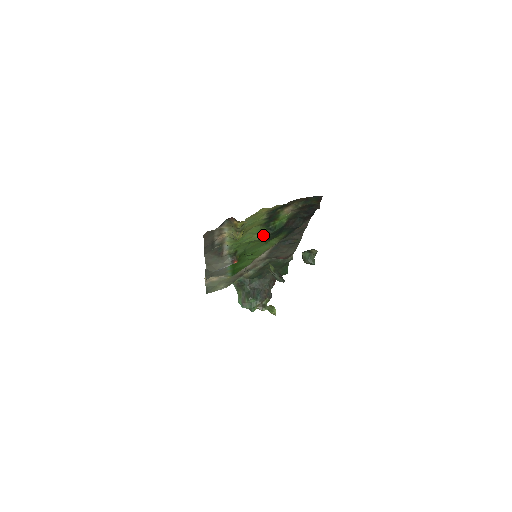
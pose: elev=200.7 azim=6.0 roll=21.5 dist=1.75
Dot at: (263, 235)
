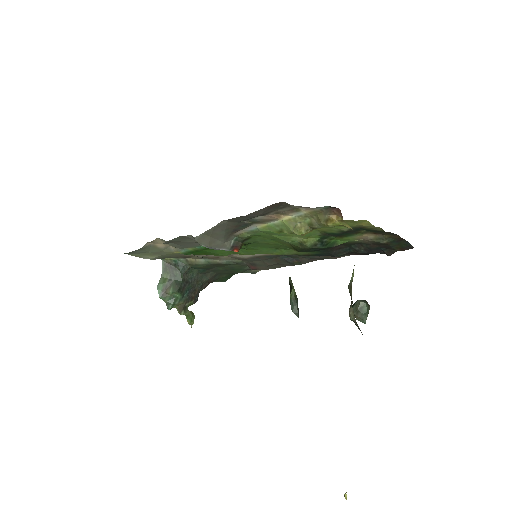
Dot at: (305, 243)
